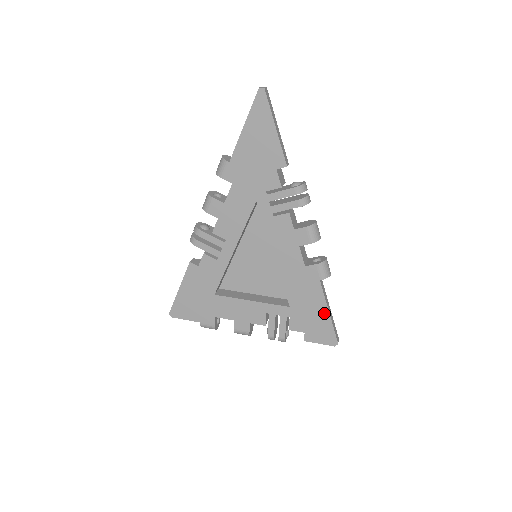
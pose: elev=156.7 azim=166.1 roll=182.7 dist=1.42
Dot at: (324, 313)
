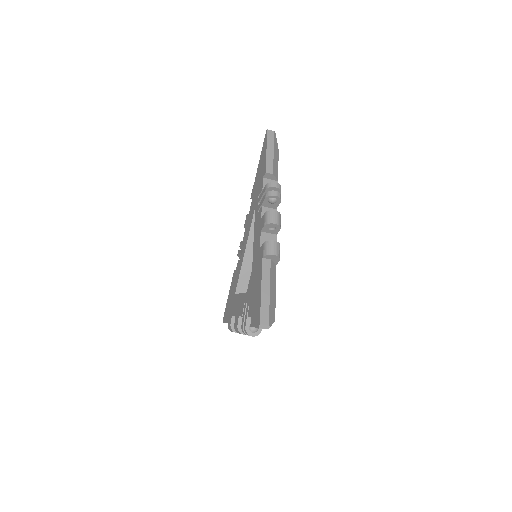
Dot at: (260, 291)
